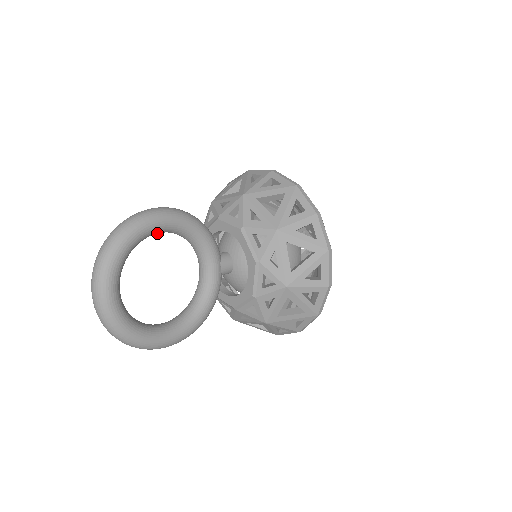
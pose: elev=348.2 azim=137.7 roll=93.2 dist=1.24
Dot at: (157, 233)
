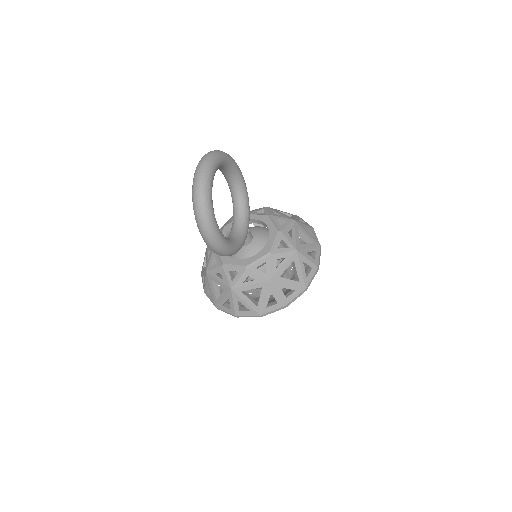
Dot at: (231, 177)
